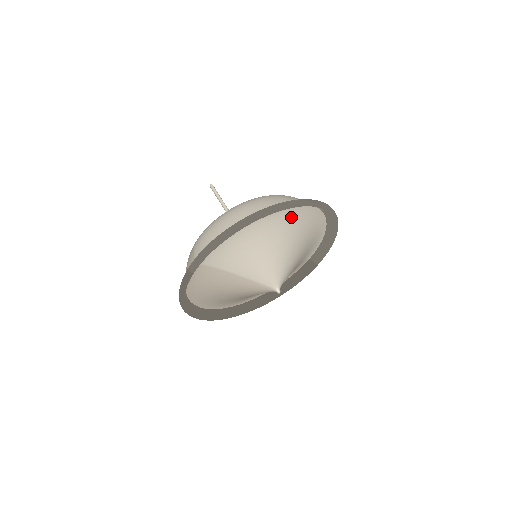
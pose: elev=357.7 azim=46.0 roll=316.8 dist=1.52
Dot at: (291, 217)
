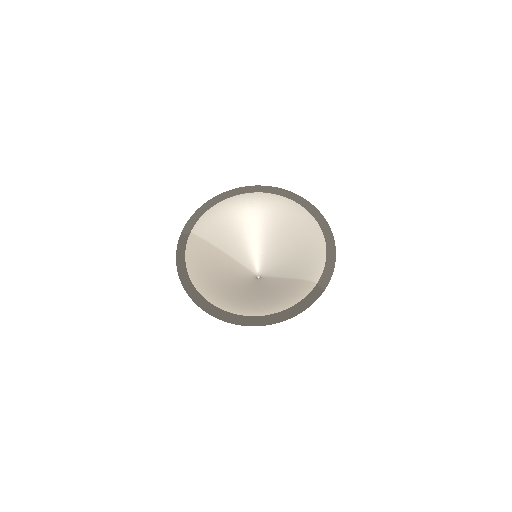
Dot at: (277, 209)
